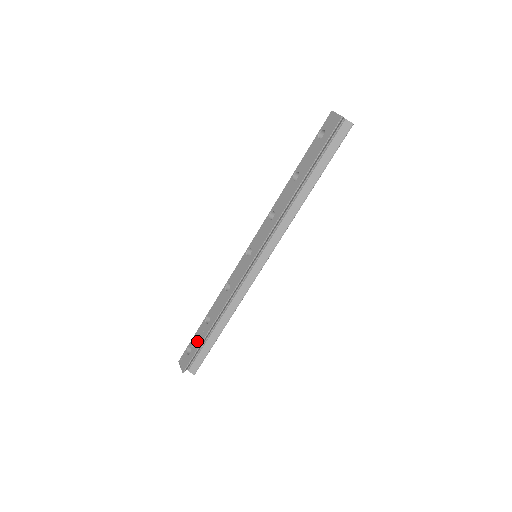
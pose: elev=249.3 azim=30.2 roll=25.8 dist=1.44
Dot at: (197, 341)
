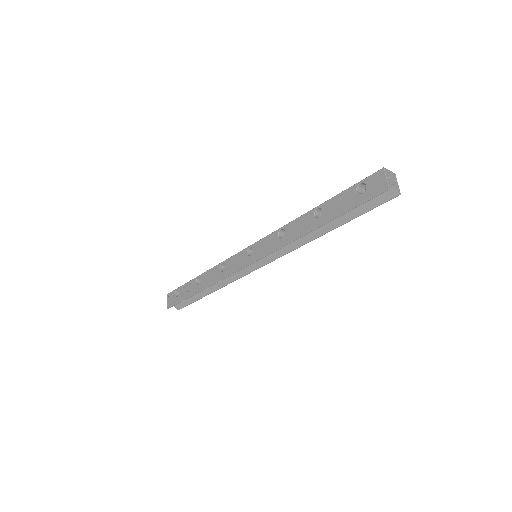
Dot at: (185, 292)
